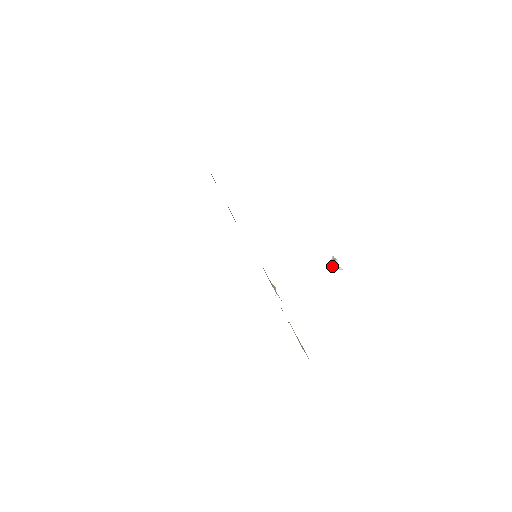
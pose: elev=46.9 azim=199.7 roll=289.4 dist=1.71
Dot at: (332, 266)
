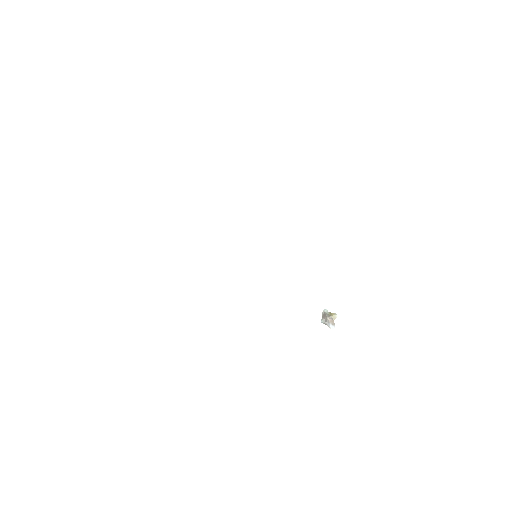
Dot at: (330, 318)
